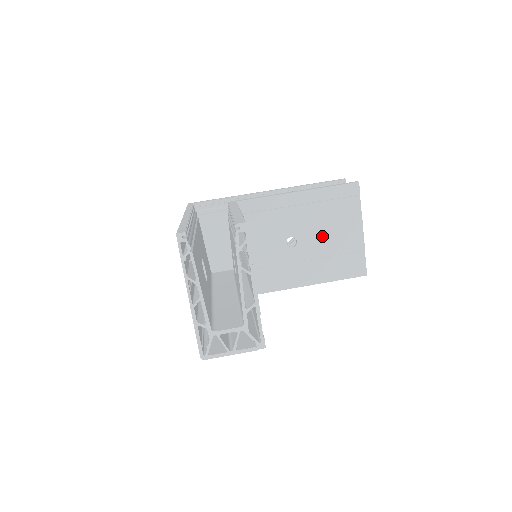
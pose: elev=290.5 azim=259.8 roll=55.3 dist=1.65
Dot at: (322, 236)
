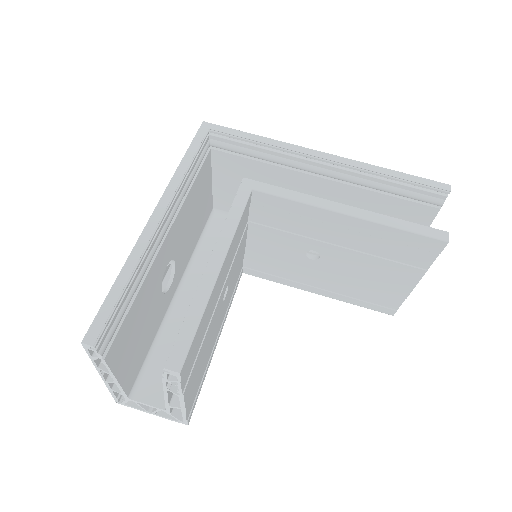
Dot at: (357, 266)
